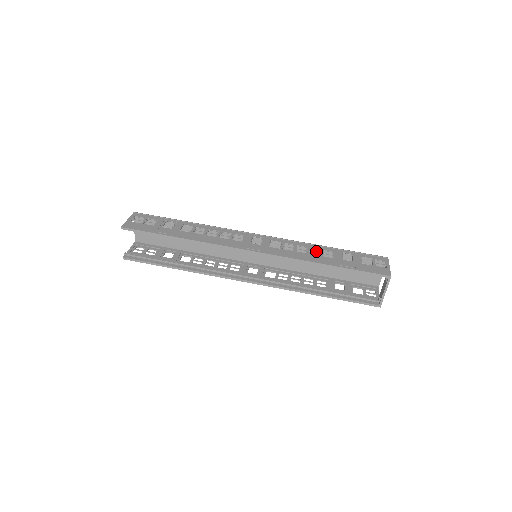
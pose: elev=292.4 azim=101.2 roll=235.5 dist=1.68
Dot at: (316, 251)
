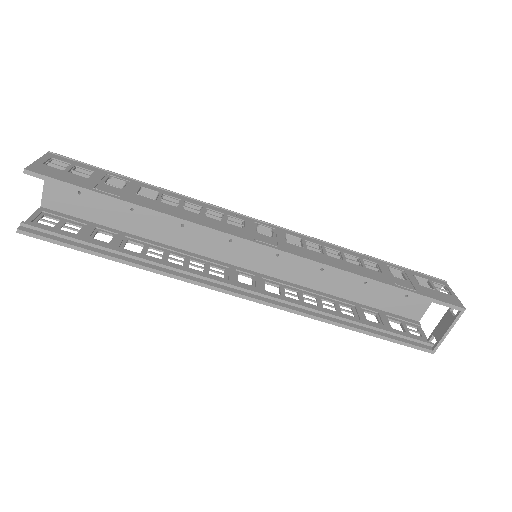
Dot at: occluded
